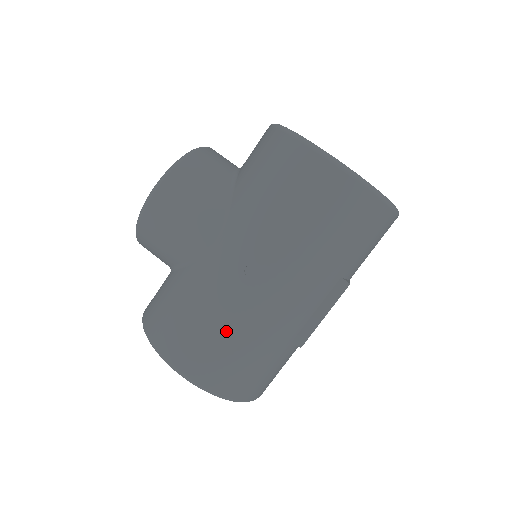
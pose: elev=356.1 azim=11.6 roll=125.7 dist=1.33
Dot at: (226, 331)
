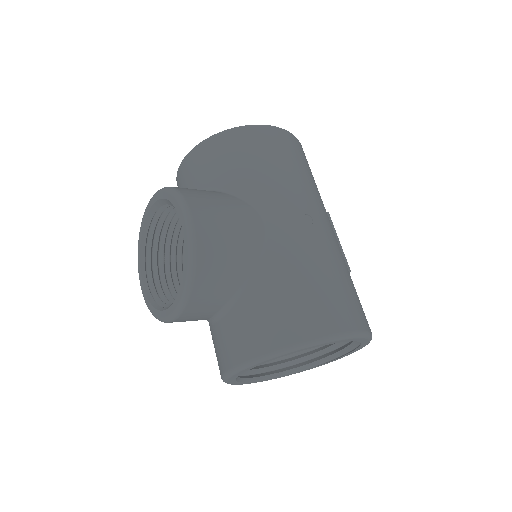
Dot at: (337, 273)
